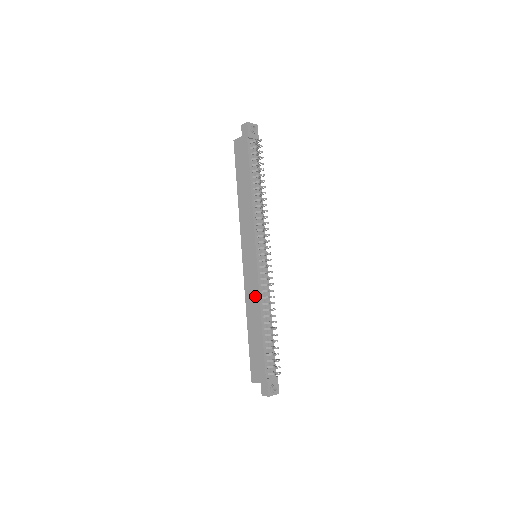
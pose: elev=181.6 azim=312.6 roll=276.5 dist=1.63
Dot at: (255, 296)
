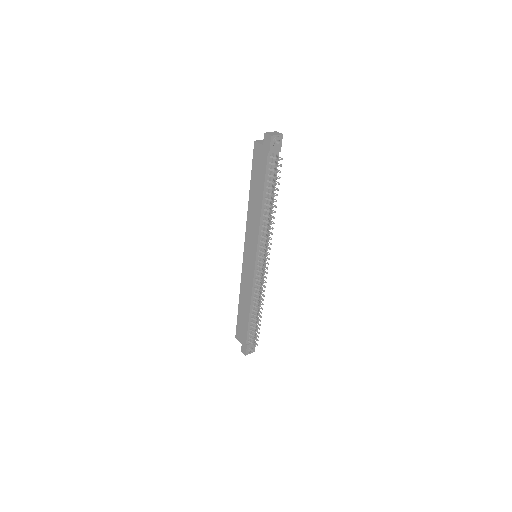
Dot at: (248, 289)
